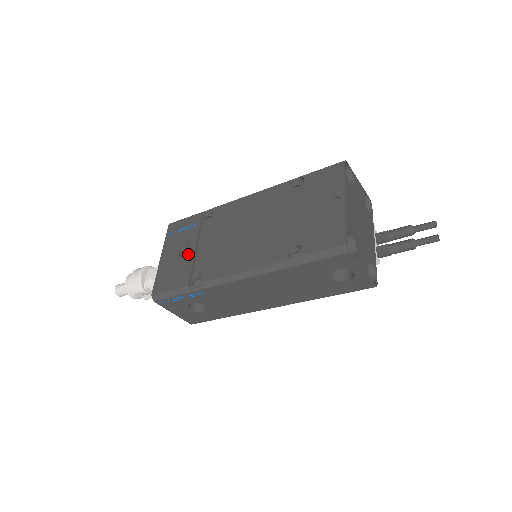
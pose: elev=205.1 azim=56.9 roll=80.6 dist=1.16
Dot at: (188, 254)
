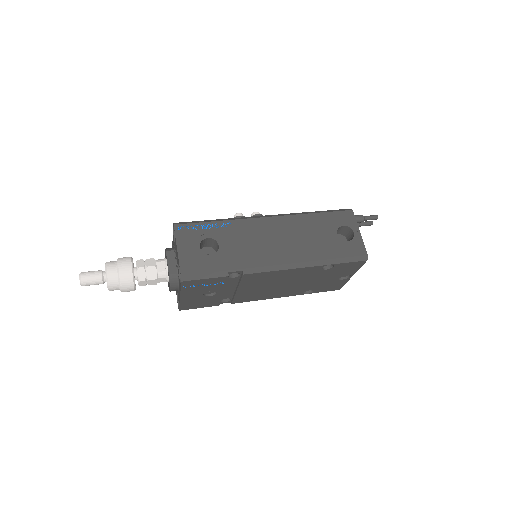
Dot at: (216, 296)
